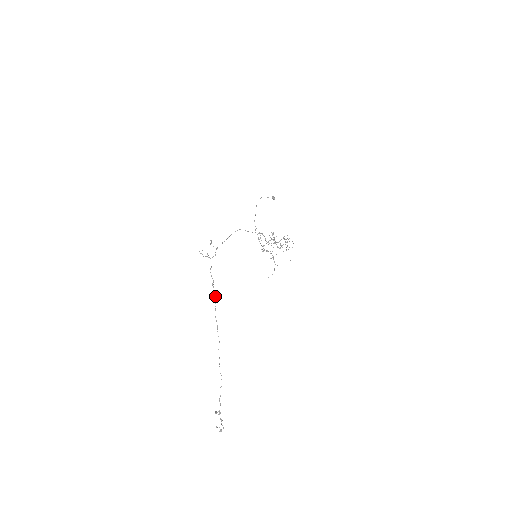
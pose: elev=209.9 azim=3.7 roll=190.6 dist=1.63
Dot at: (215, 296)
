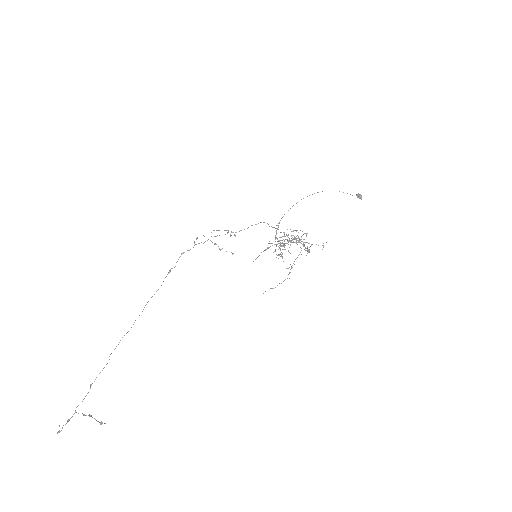
Dot at: occluded
